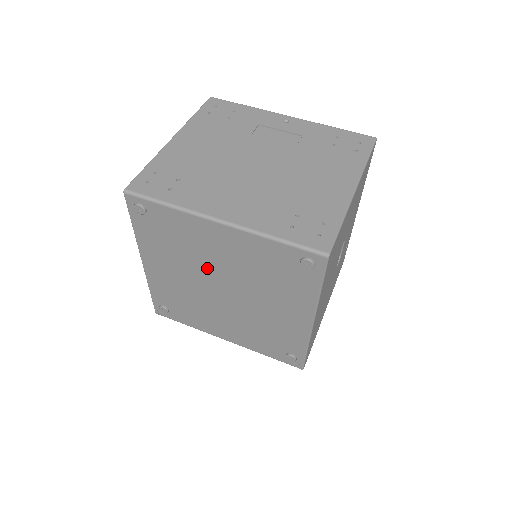
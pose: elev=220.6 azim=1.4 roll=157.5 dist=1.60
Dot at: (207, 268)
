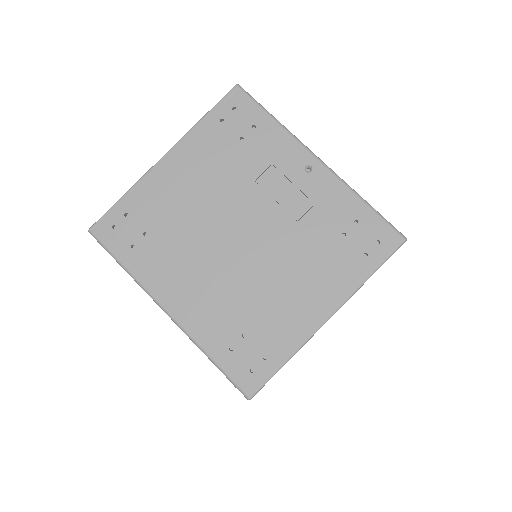
Dot at: occluded
